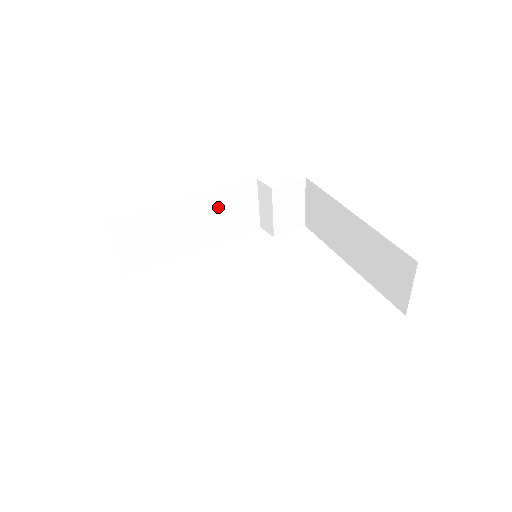
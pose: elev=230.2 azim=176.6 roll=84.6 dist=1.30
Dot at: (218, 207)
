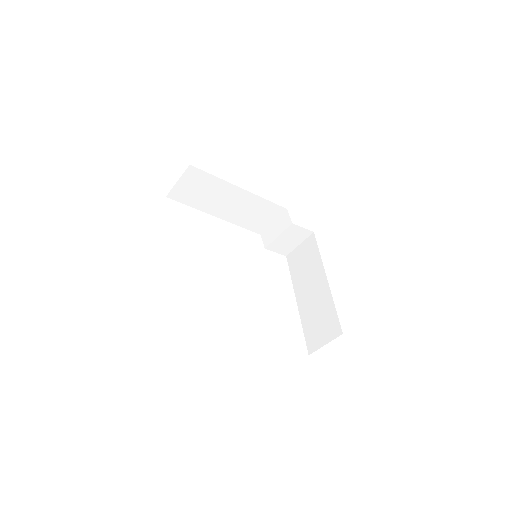
Dot at: (252, 205)
